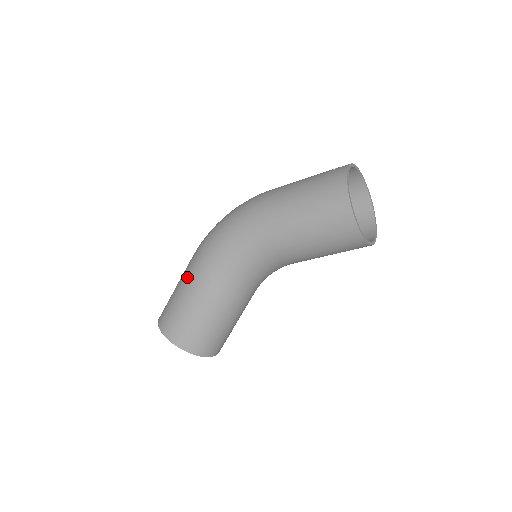
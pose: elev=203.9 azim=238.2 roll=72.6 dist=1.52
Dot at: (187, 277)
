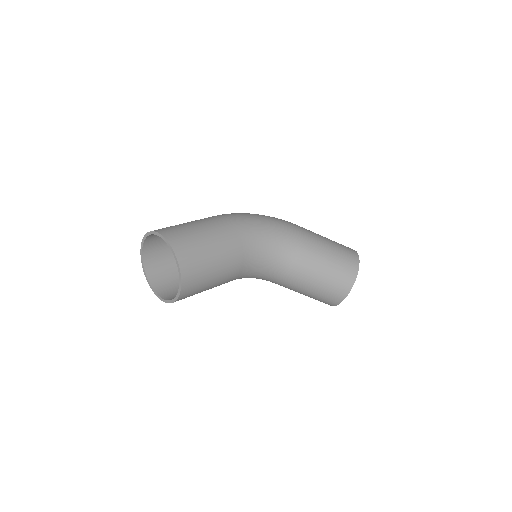
Dot at: (214, 221)
